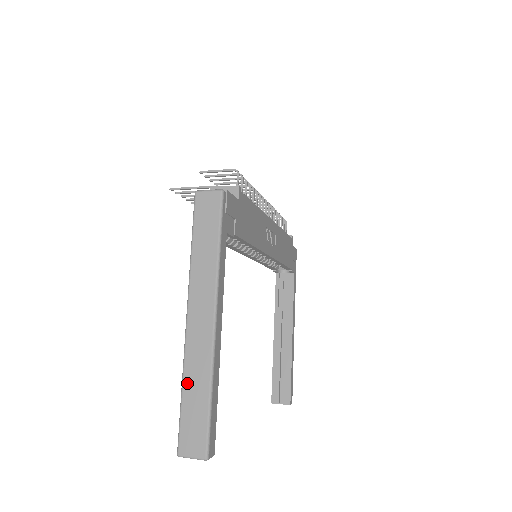
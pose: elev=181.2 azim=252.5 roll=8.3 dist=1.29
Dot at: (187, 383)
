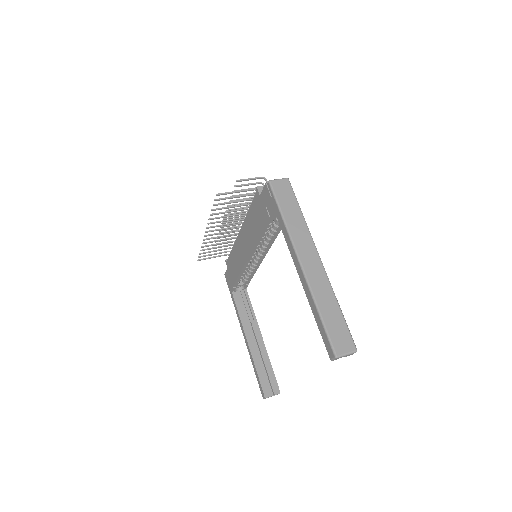
Dot at: (321, 305)
